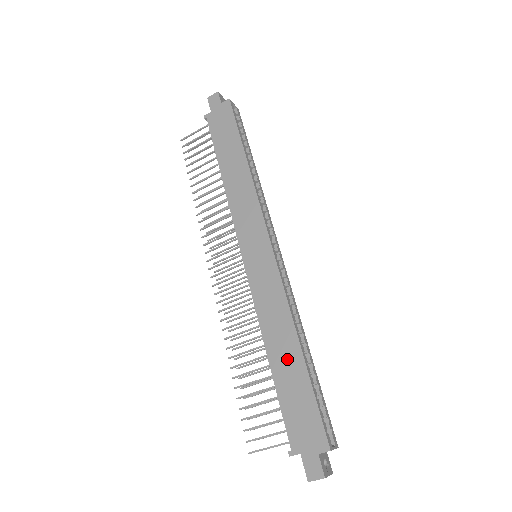
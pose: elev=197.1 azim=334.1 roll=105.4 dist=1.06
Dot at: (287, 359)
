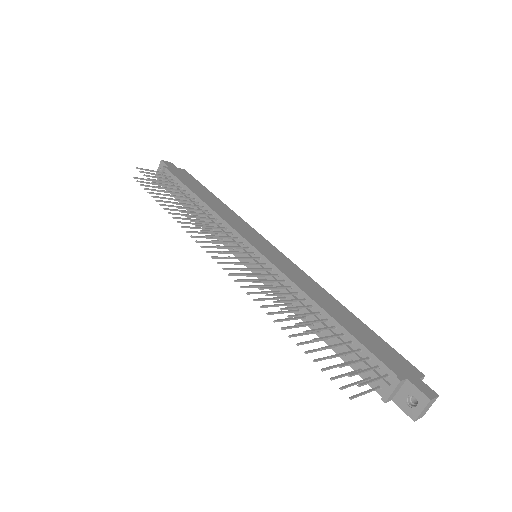
Dot at: (342, 314)
